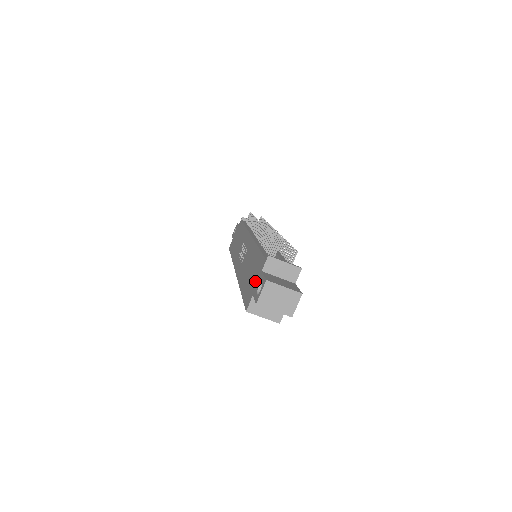
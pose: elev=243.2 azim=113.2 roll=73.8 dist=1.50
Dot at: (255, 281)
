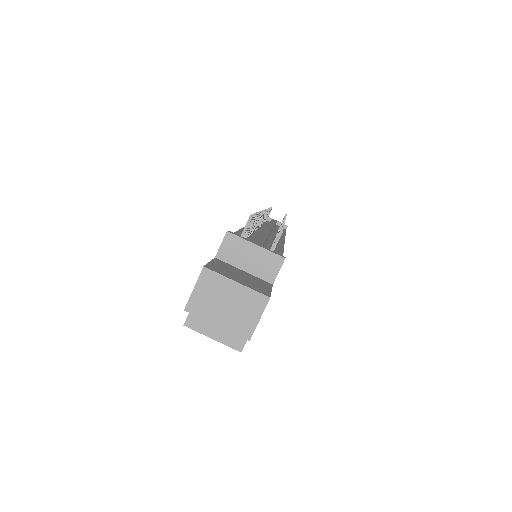
Dot at: occluded
